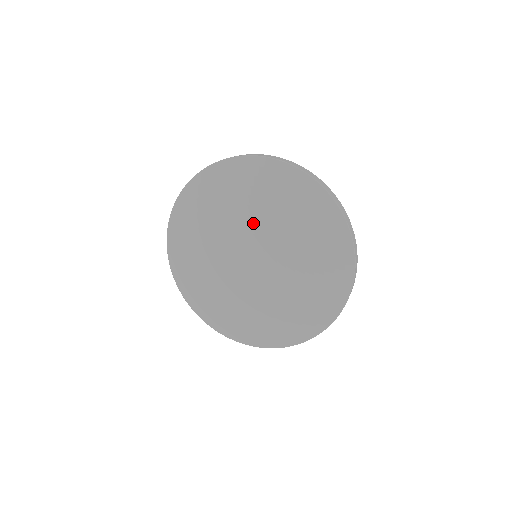
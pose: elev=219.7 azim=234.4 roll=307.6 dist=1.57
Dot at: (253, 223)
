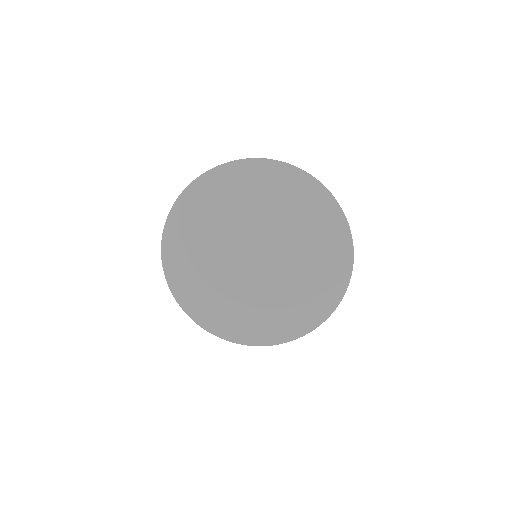
Dot at: (275, 229)
